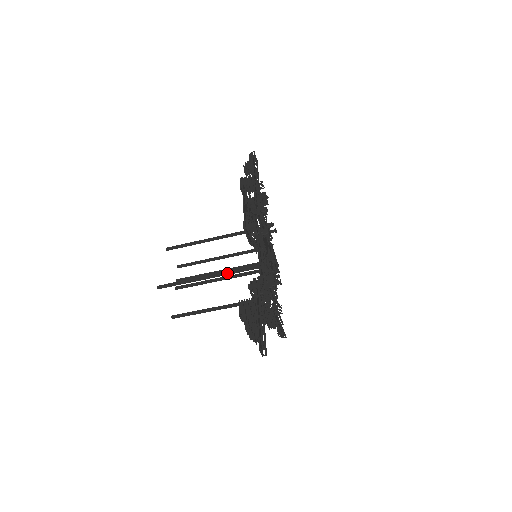
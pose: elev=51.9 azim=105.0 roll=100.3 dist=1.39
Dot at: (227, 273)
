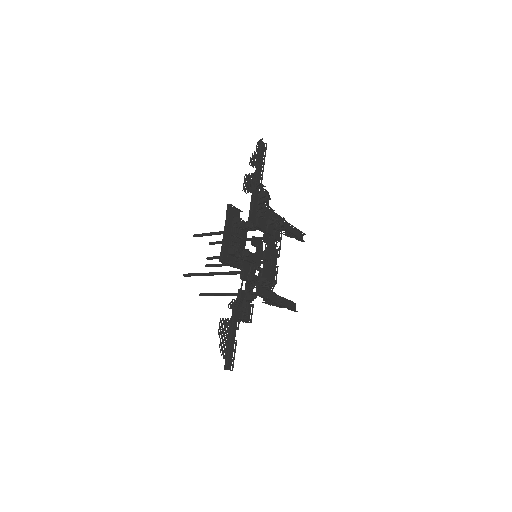
Dot at: (229, 274)
